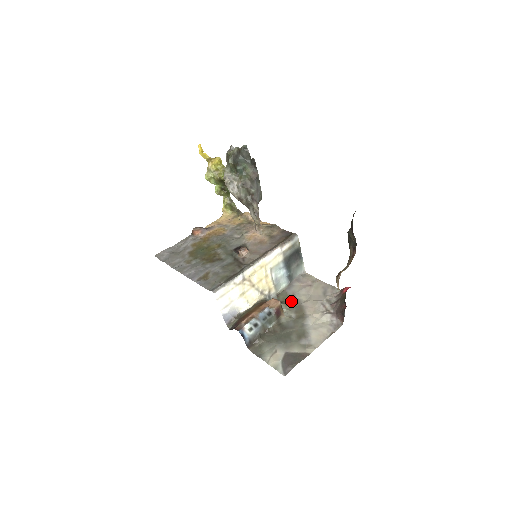
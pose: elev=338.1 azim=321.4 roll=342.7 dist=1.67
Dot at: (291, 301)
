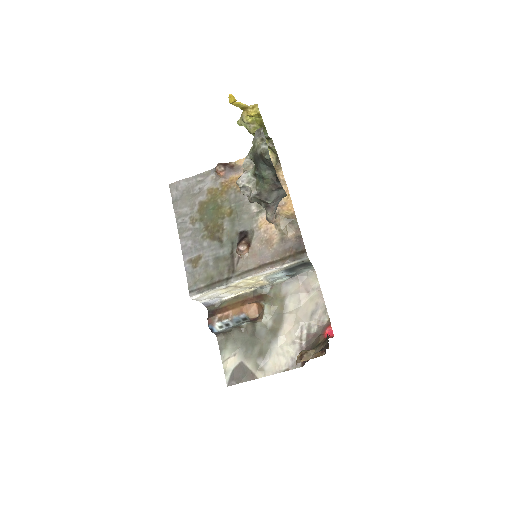
Dot at: (278, 303)
